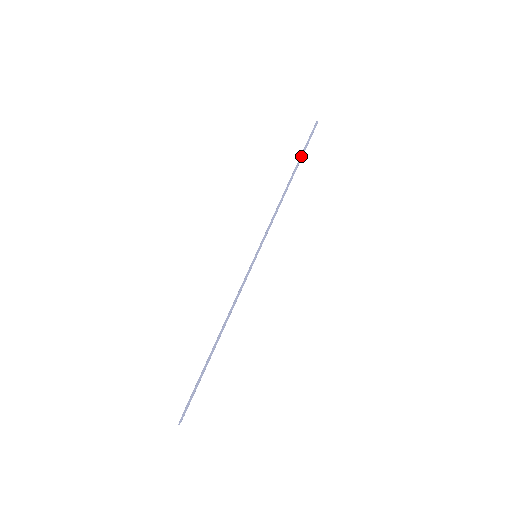
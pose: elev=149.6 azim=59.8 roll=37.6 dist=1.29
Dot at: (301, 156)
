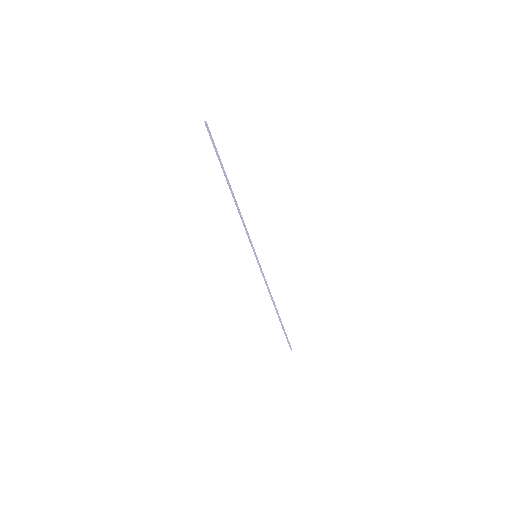
Dot at: (222, 165)
